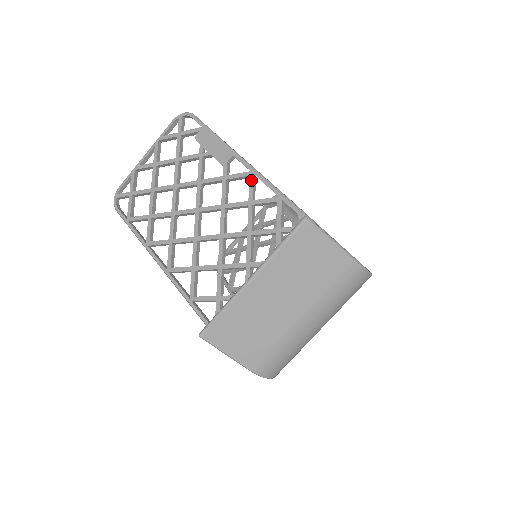
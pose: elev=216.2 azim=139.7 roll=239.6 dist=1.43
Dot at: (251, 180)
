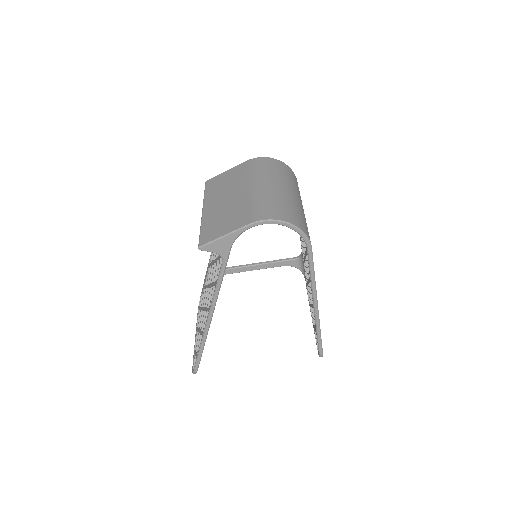
Dot at: occluded
